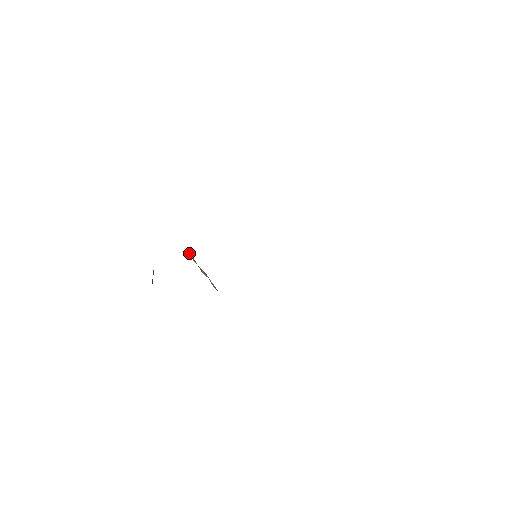
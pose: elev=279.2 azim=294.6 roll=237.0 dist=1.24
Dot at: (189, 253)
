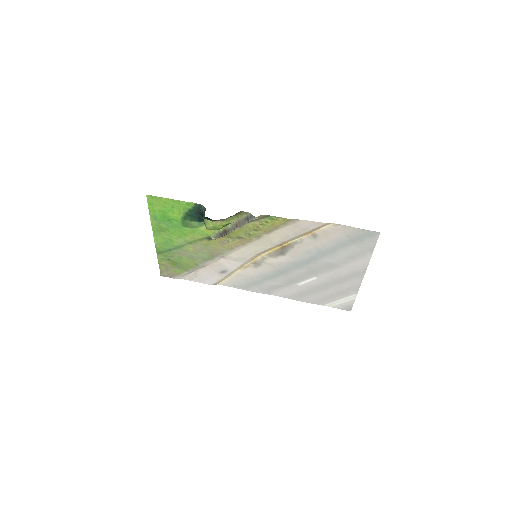
Dot at: (217, 233)
